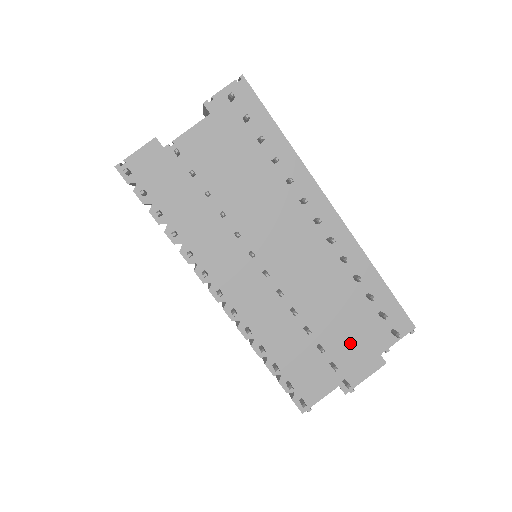
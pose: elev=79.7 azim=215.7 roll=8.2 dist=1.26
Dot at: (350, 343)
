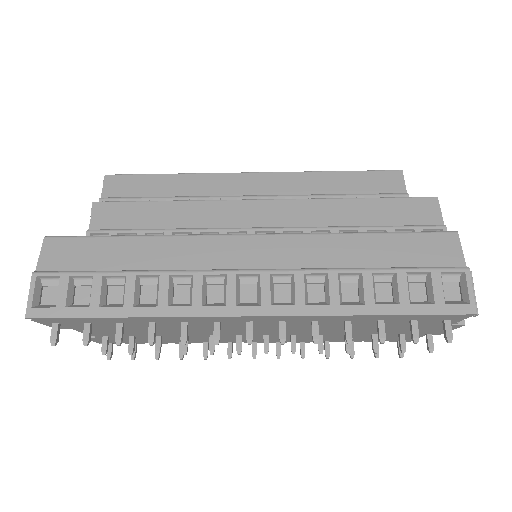
Dot at: (403, 329)
